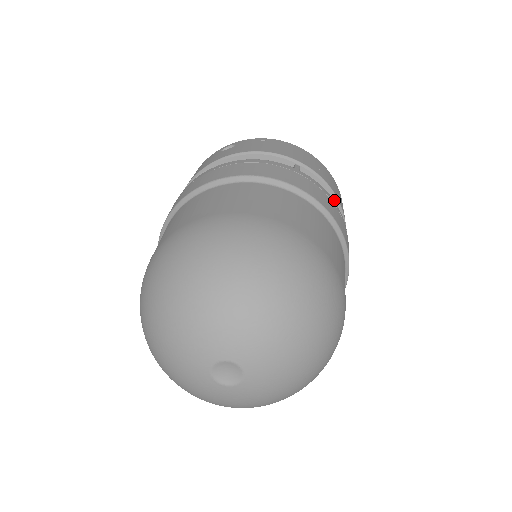
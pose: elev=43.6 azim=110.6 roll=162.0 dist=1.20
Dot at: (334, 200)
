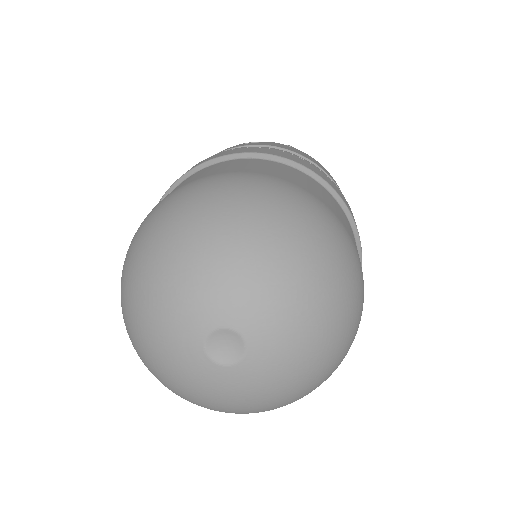
Dot at: occluded
